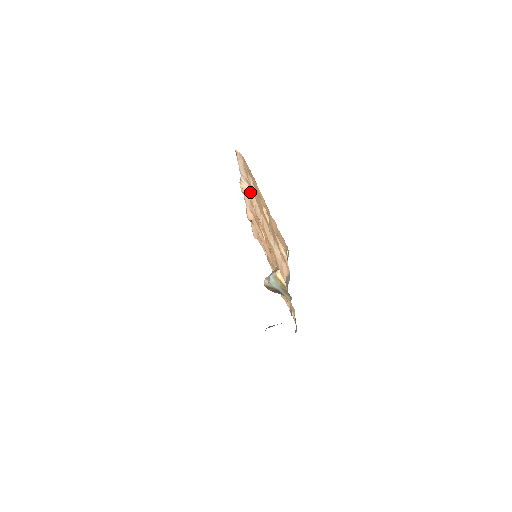
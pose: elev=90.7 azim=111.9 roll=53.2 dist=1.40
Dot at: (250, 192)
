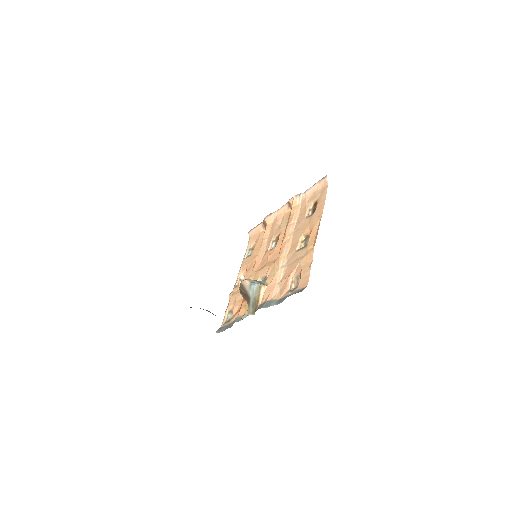
Dot at: (297, 210)
